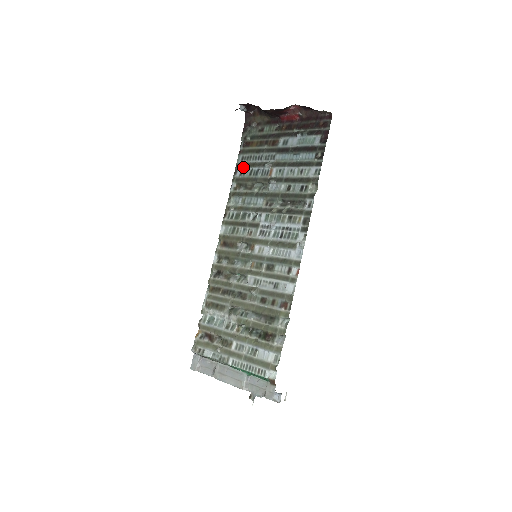
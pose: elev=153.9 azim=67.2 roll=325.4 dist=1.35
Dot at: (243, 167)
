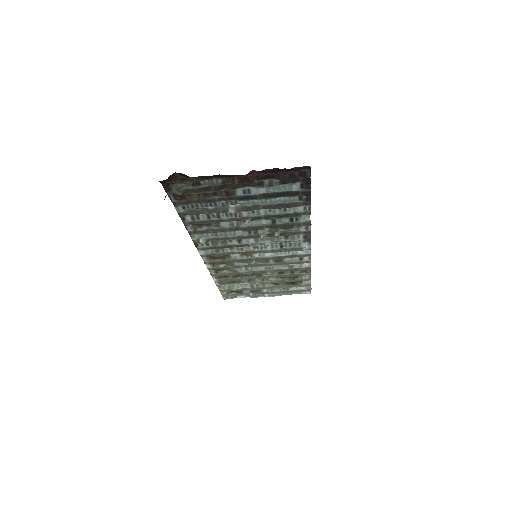
Dot at: (193, 215)
